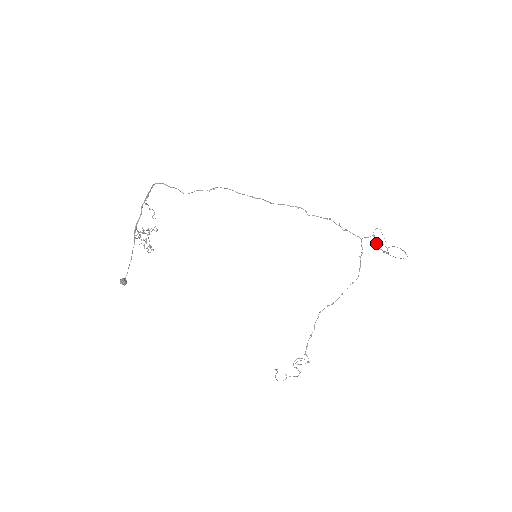
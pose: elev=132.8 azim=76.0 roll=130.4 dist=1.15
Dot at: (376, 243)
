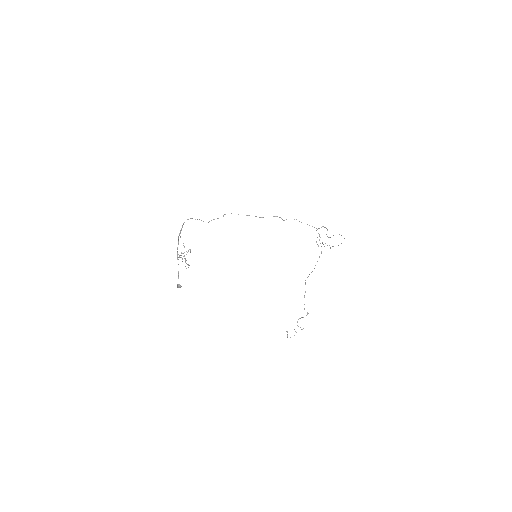
Dot at: (322, 243)
